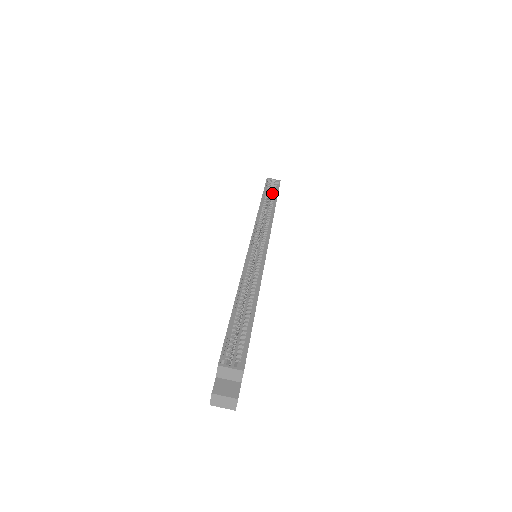
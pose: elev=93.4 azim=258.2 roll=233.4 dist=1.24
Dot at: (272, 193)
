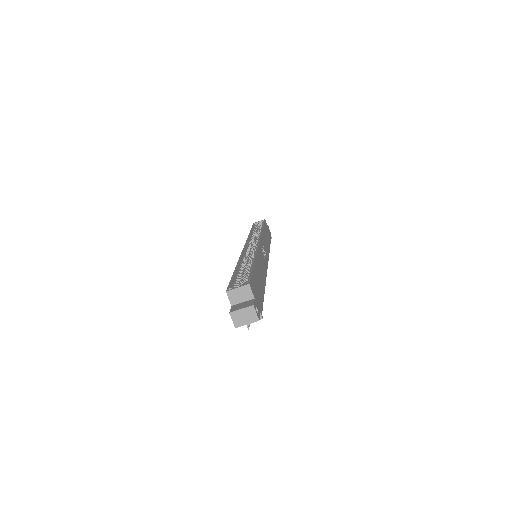
Dot at: occluded
